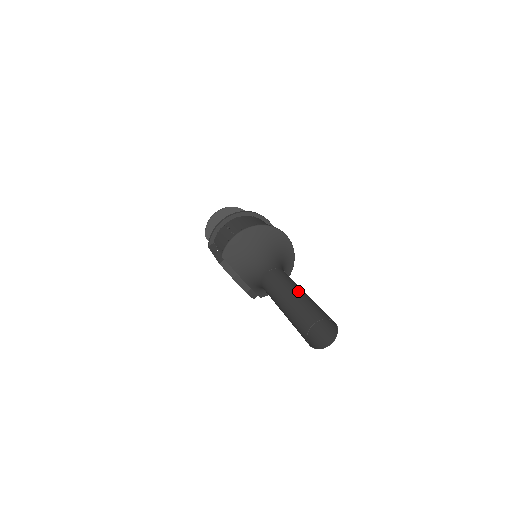
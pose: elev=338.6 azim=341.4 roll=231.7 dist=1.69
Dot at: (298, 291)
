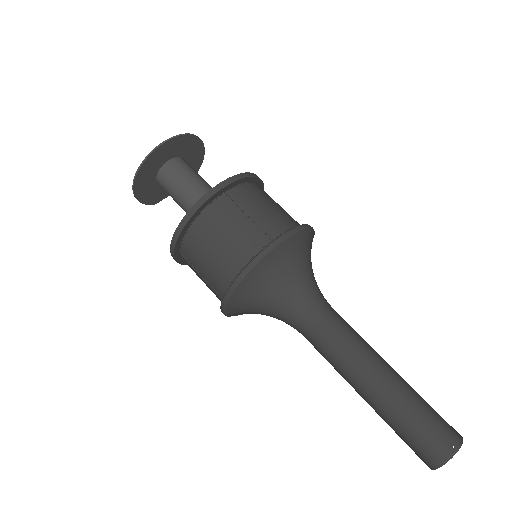
Dot at: (377, 396)
